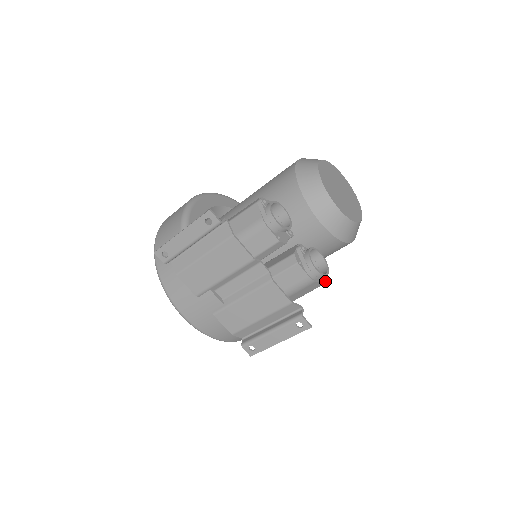
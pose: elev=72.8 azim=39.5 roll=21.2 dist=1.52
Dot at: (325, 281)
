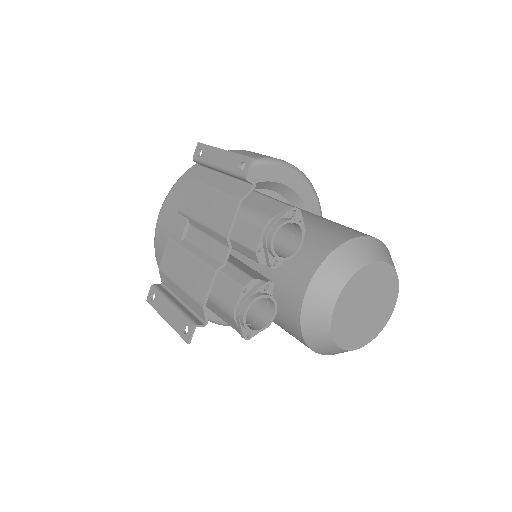
Dot at: (243, 333)
